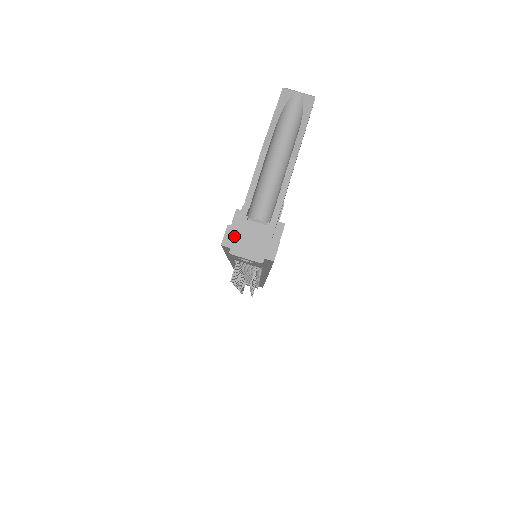
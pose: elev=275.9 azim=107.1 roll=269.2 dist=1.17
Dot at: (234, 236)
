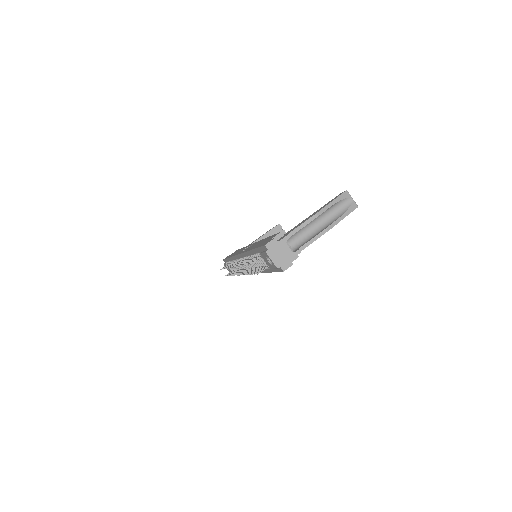
Dot at: (274, 245)
